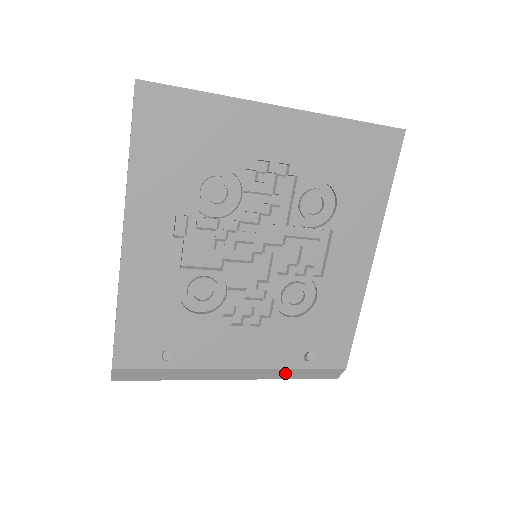
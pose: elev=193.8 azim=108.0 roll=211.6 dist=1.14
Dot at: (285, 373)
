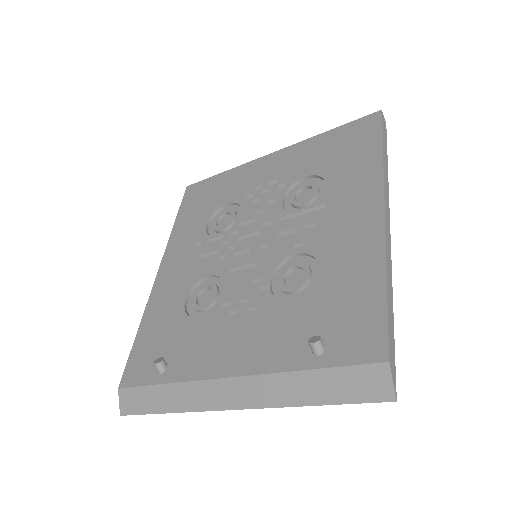
Dot at: (294, 387)
